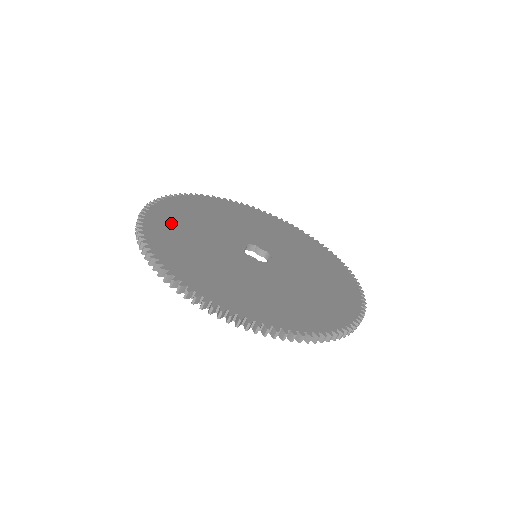
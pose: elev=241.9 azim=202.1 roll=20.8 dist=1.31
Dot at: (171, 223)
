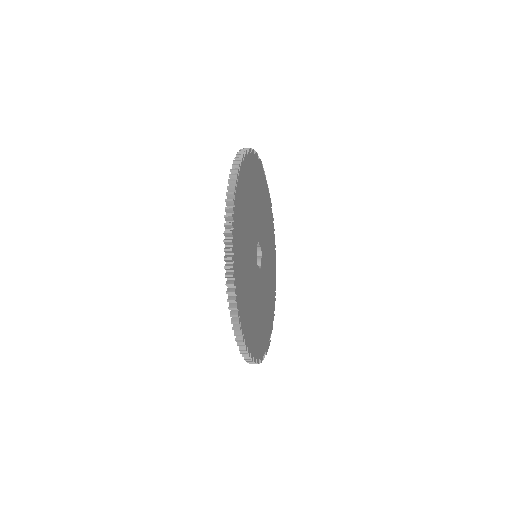
Dot at: (241, 252)
